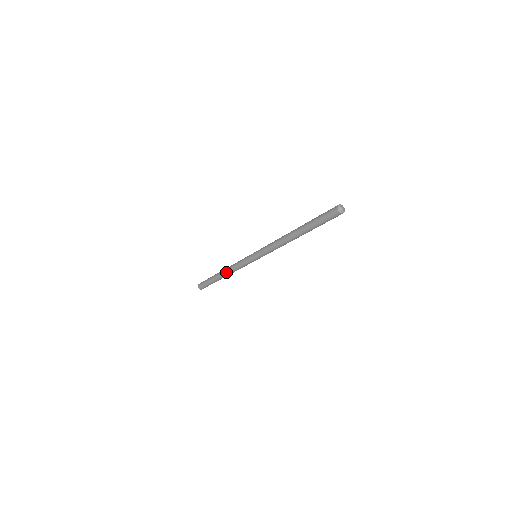
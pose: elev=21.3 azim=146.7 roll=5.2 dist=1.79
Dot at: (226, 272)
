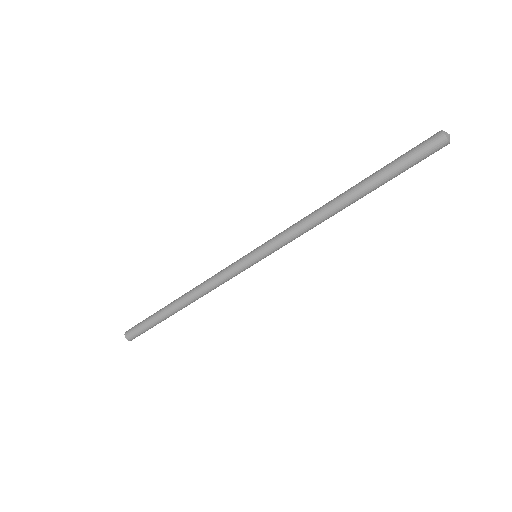
Dot at: (190, 291)
